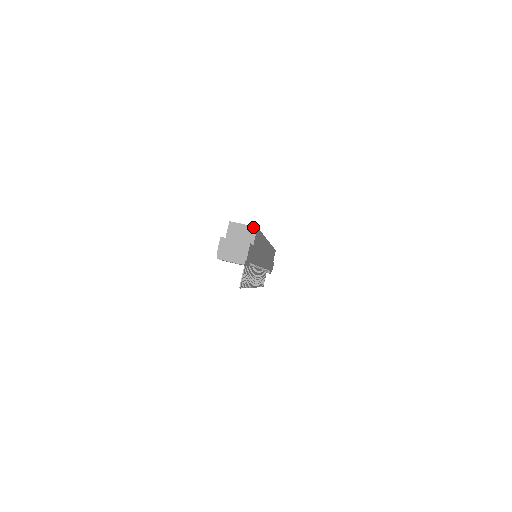
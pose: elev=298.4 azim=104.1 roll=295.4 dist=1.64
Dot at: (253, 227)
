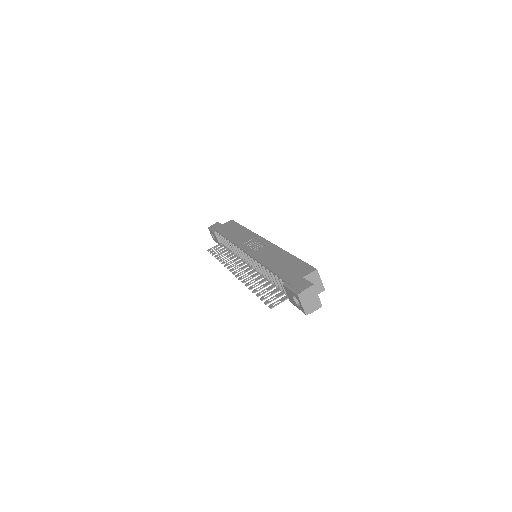
Dot at: (323, 287)
